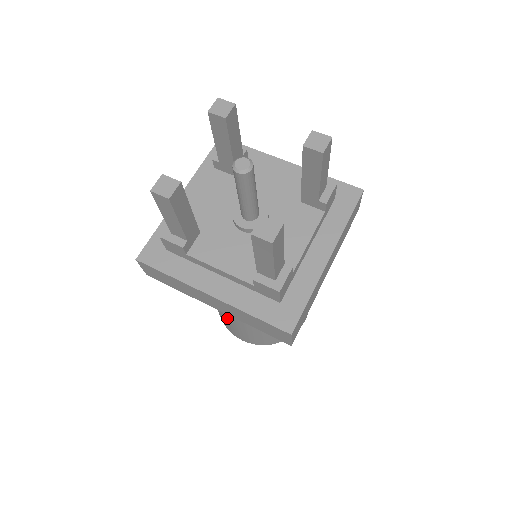
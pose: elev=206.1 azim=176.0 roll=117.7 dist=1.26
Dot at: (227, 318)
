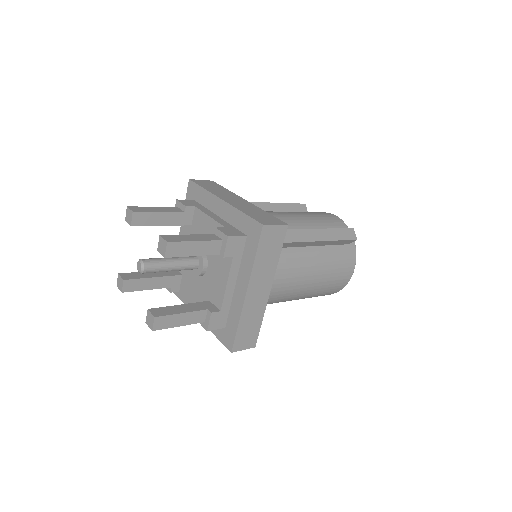
Dot at: occluded
